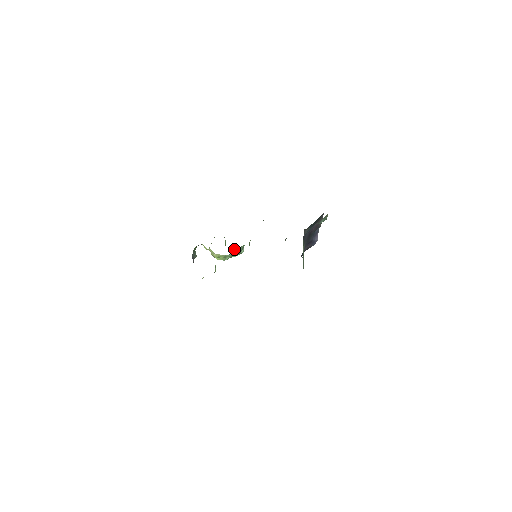
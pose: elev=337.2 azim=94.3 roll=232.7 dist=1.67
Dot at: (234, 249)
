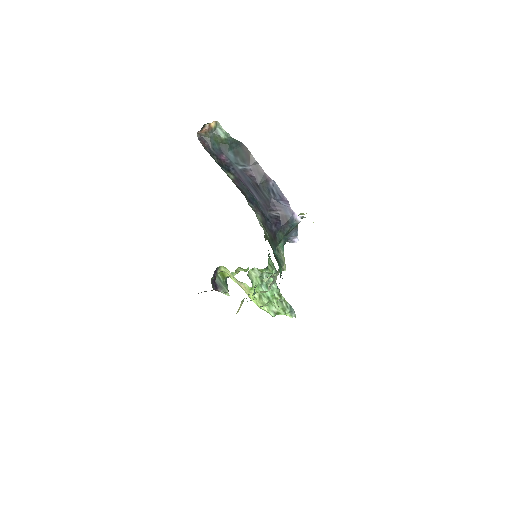
Dot at: (253, 272)
